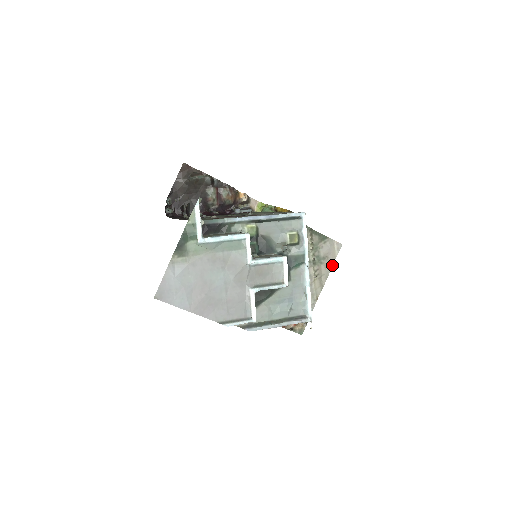
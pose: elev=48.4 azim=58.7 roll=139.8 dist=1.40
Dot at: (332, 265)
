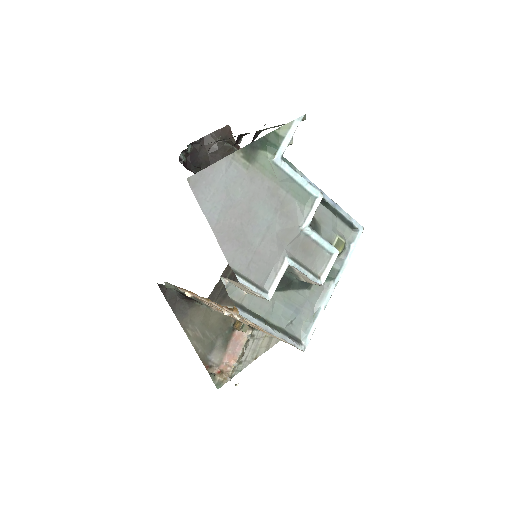
Dot at: occluded
